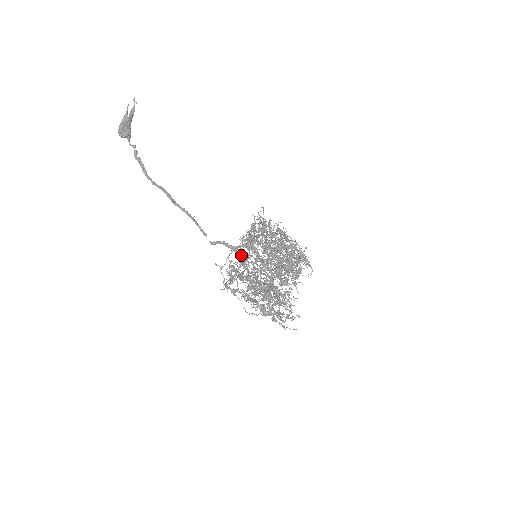
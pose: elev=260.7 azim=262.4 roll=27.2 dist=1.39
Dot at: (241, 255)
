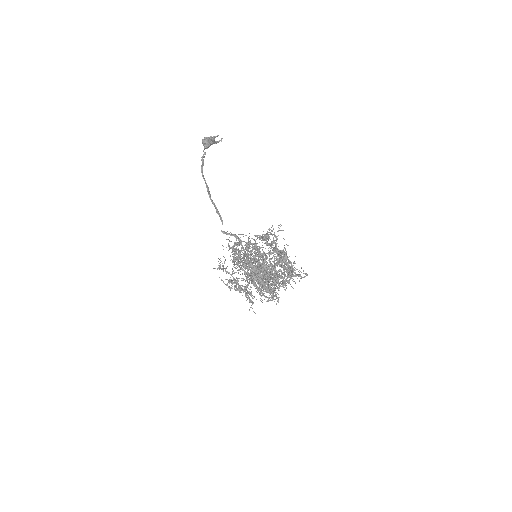
Dot at: (244, 249)
